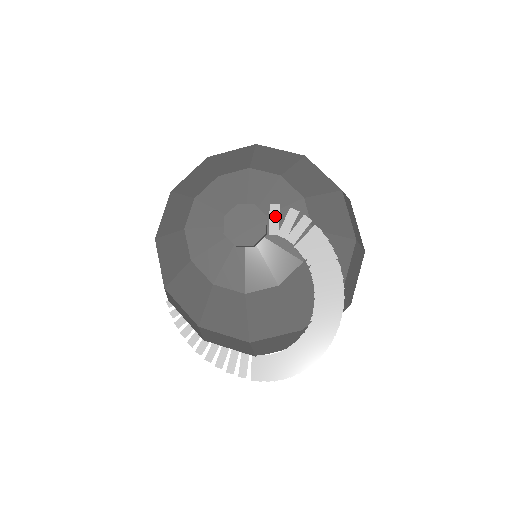
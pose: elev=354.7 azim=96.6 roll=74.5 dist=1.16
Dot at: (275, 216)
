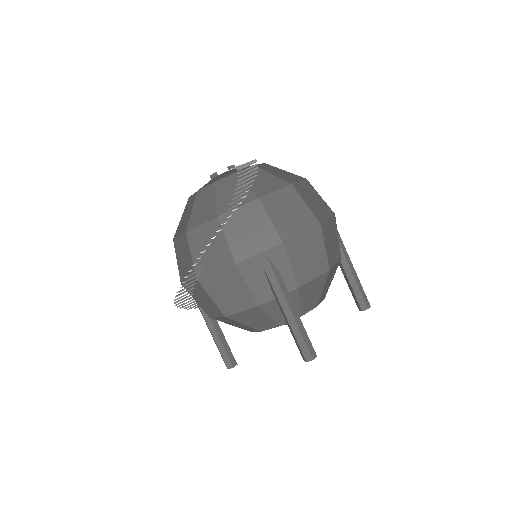
Dot at: occluded
